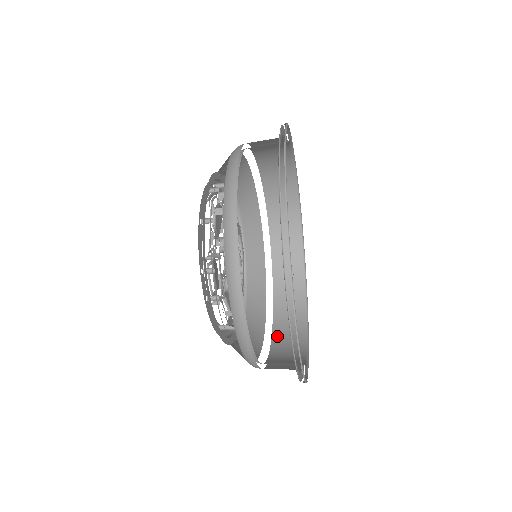
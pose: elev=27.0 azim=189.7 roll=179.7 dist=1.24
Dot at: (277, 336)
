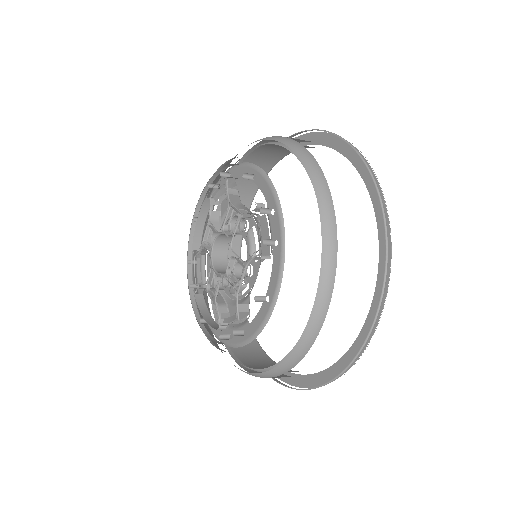
Dot at: occluded
